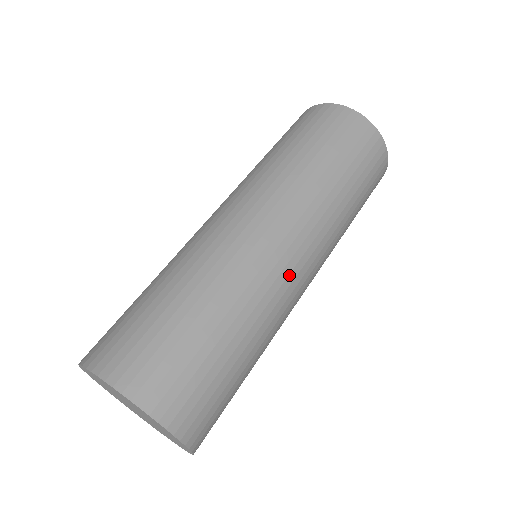
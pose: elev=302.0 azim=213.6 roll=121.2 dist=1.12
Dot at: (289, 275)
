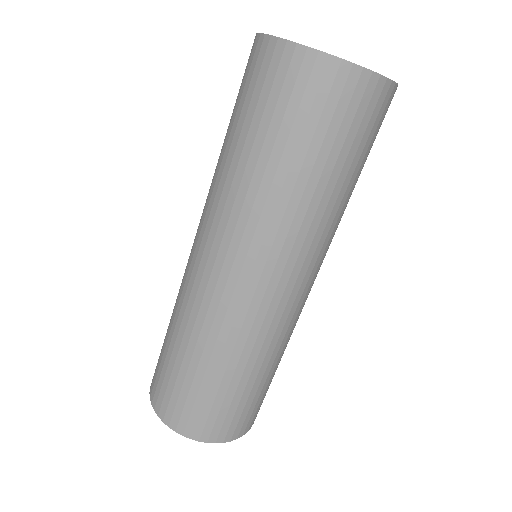
Dot at: (251, 304)
